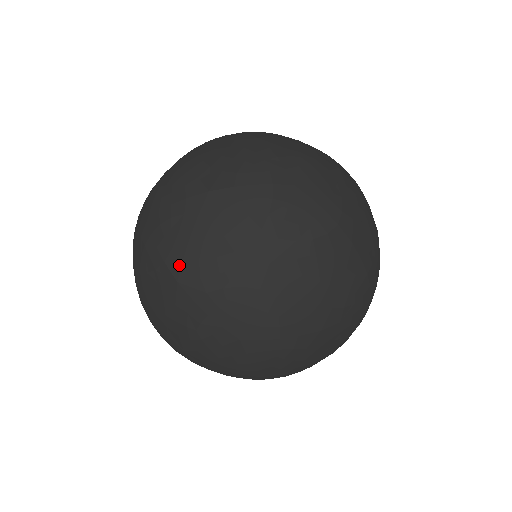
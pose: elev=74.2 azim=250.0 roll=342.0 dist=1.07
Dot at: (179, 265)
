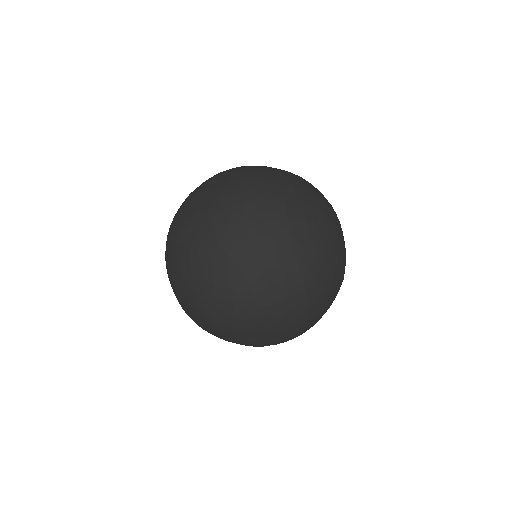
Dot at: (240, 252)
